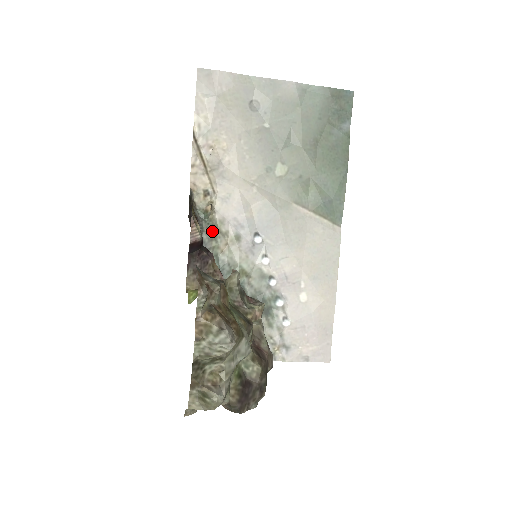
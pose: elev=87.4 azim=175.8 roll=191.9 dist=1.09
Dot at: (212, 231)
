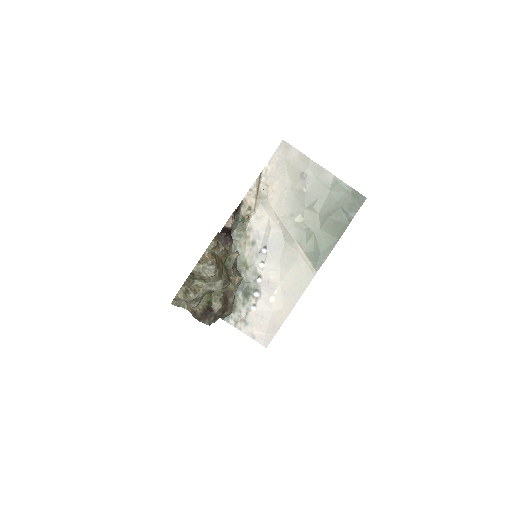
Dot at: (241, 231)
